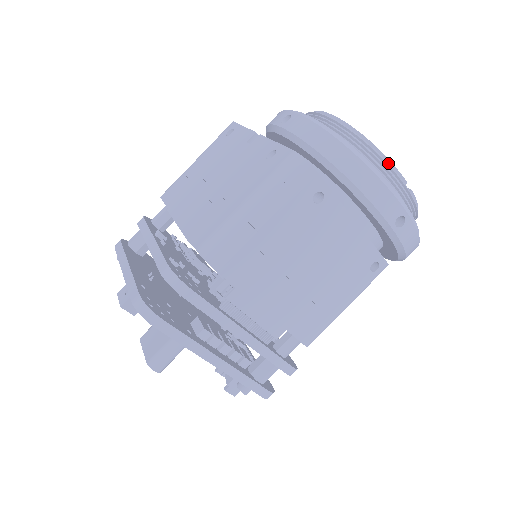
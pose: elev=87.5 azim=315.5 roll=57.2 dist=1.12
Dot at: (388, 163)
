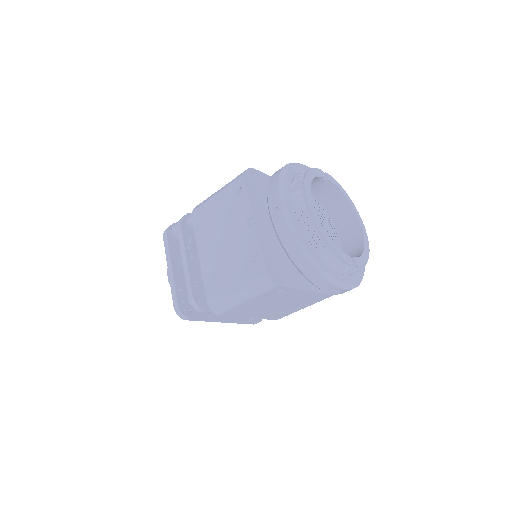
Dot at: (340, 258)
